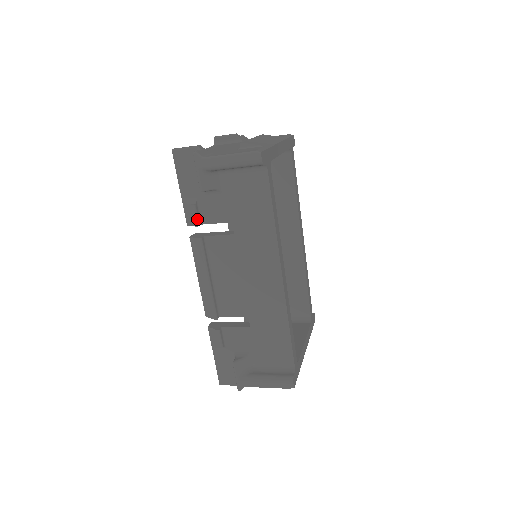
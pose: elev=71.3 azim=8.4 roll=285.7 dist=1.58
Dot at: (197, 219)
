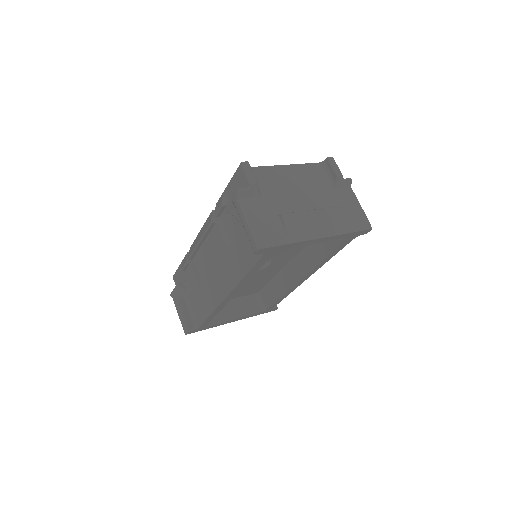
Dot at: (218, 213)
